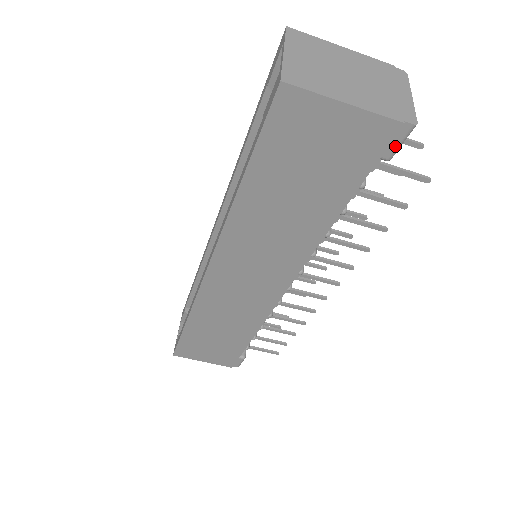
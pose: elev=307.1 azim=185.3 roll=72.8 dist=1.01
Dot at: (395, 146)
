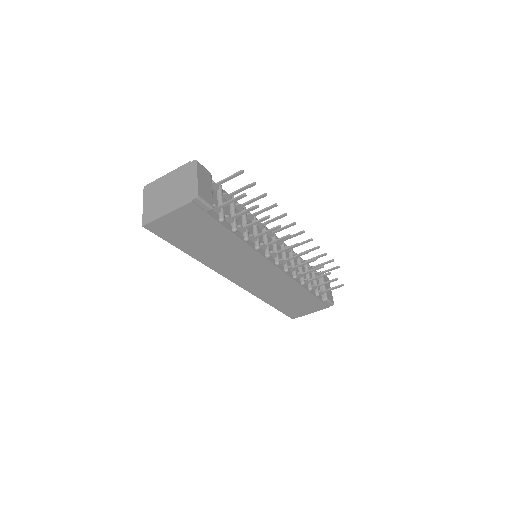
Dot at: (204, 206)
